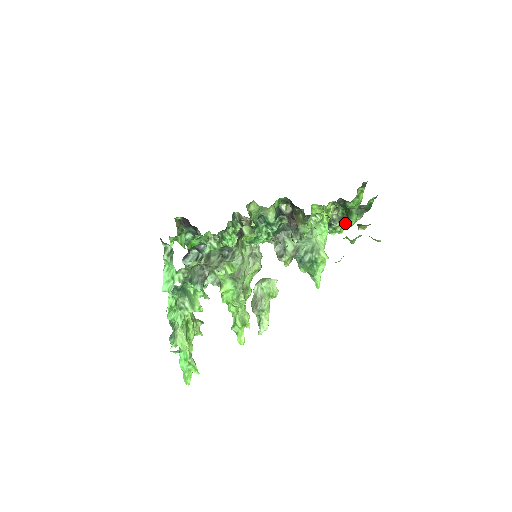
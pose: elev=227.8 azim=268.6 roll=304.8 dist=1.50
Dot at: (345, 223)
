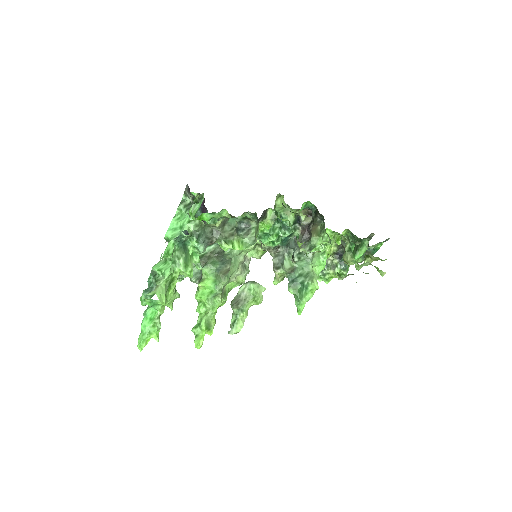
Dot at: (346, 260)
